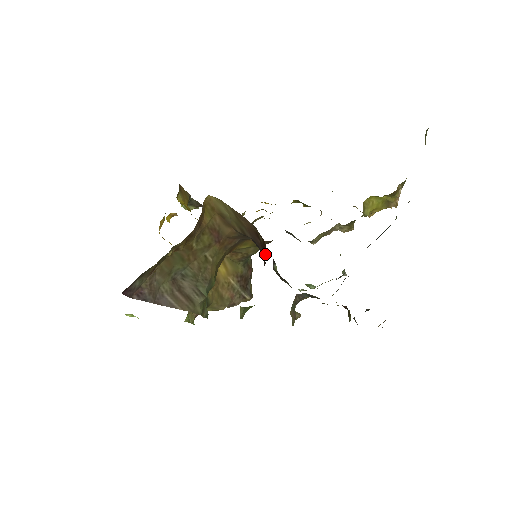
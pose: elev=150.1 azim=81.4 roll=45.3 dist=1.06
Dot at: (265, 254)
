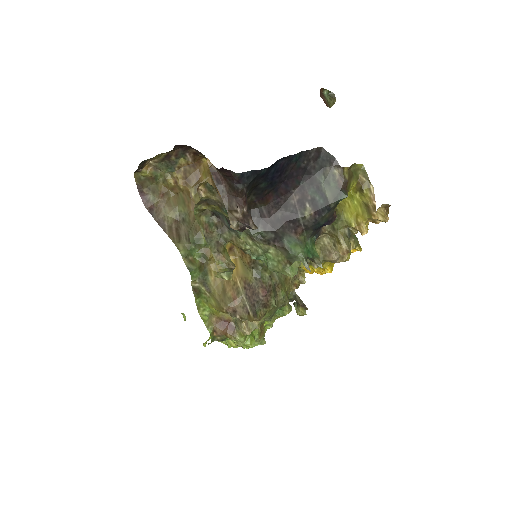
Dot at: occluded
